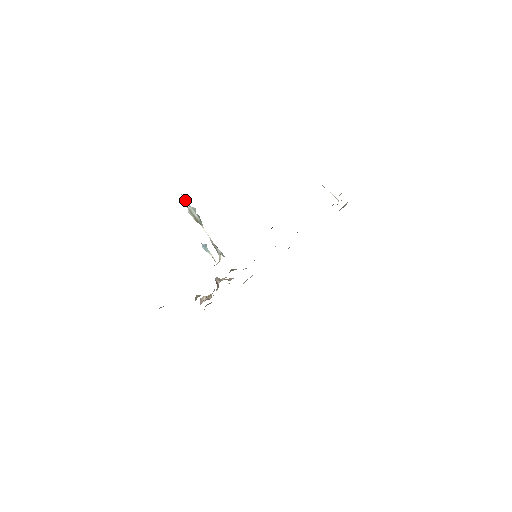
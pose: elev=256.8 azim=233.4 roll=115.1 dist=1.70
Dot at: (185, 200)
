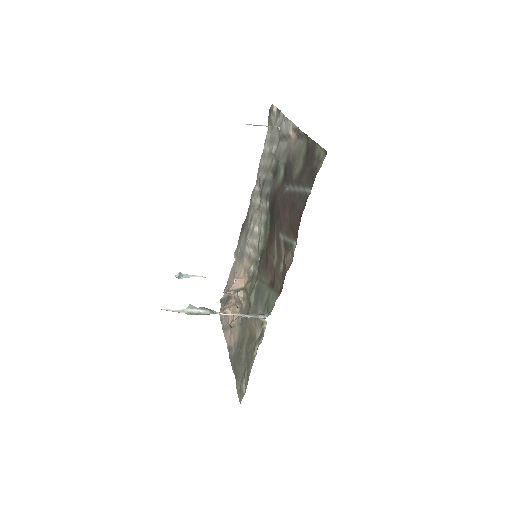
Dot at: (174, 311)
